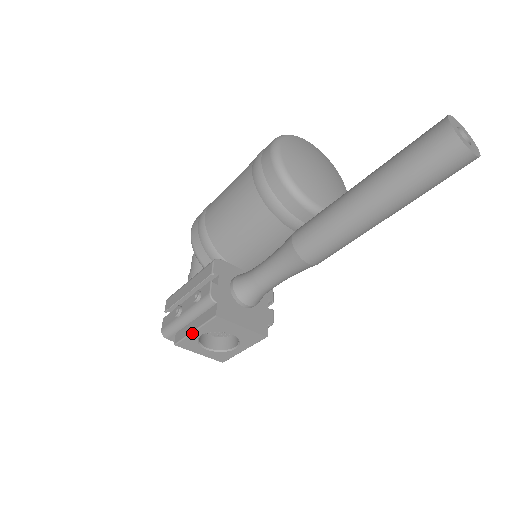
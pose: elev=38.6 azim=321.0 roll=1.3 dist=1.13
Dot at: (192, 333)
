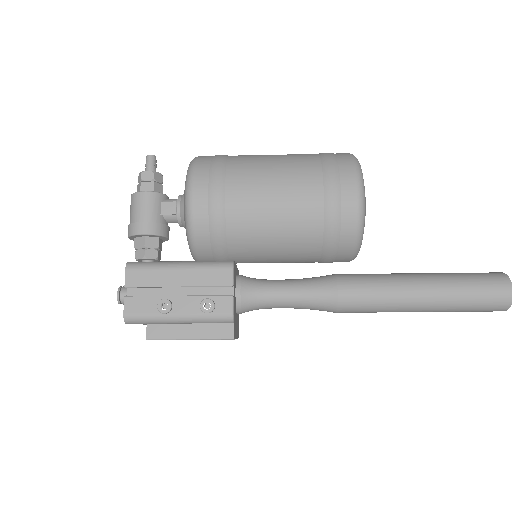
Dot at: occluded
